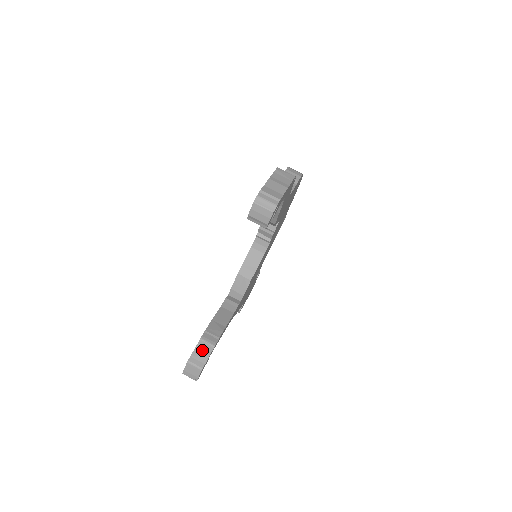
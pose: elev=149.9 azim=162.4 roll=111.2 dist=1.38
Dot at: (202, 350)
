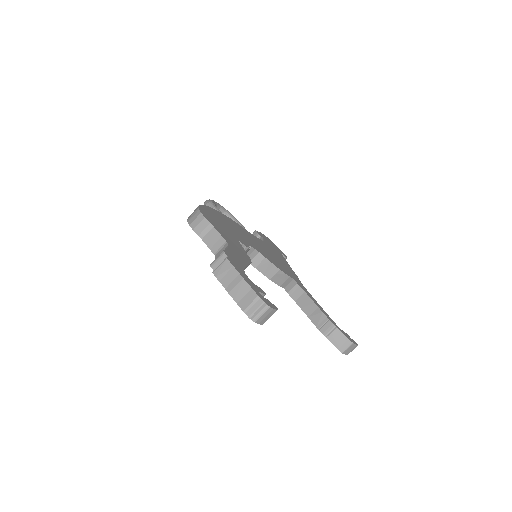
Dot at: (335, 338)
